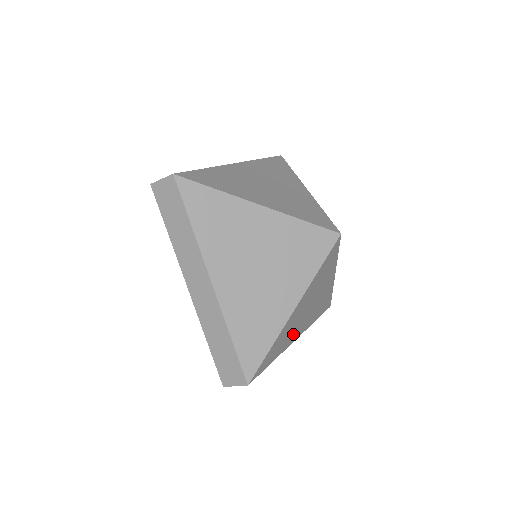
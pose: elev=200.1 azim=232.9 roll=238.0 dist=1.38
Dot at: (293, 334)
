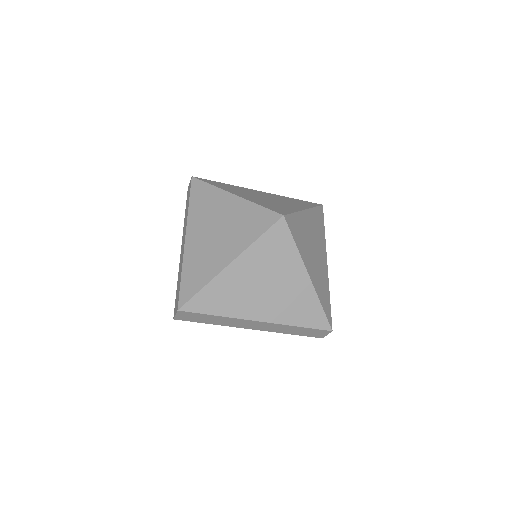
Dot at: (323, 270)
